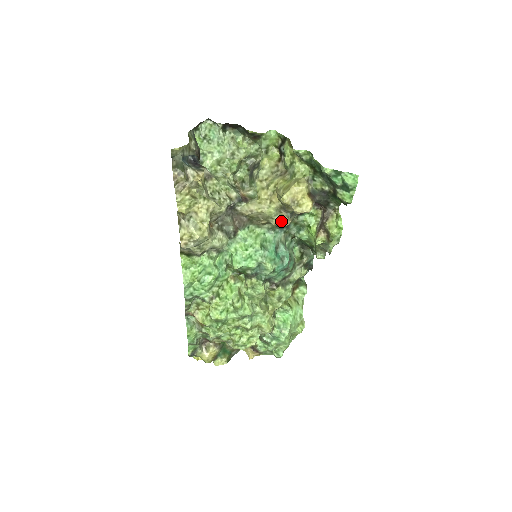
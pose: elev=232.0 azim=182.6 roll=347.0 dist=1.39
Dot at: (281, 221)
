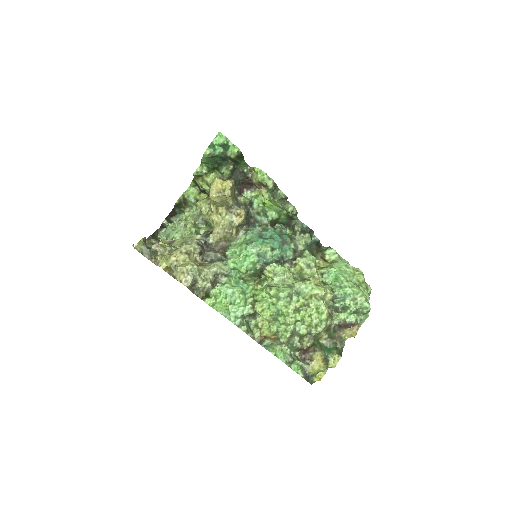
Dot at: (239, 217)
